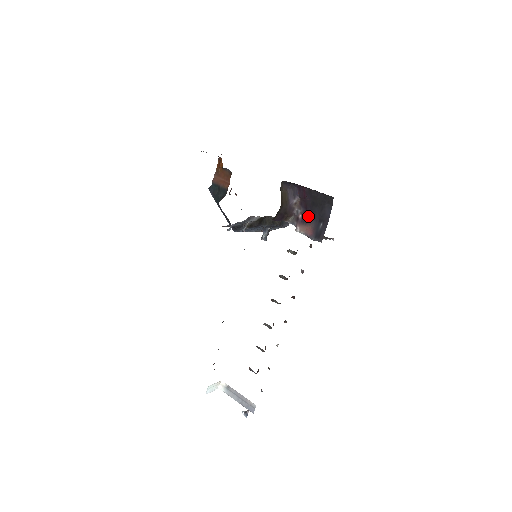
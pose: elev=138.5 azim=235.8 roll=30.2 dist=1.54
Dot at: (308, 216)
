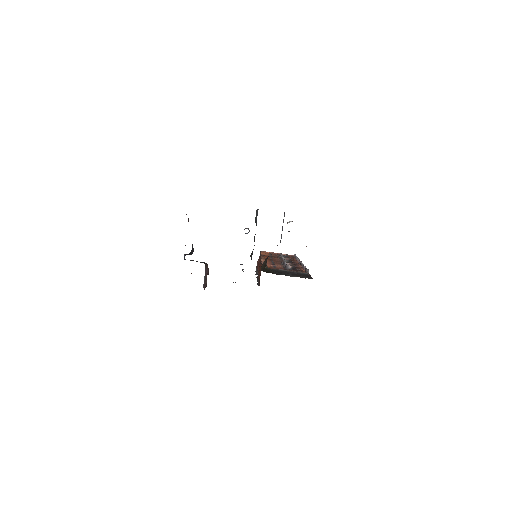
Dot at: occluded
